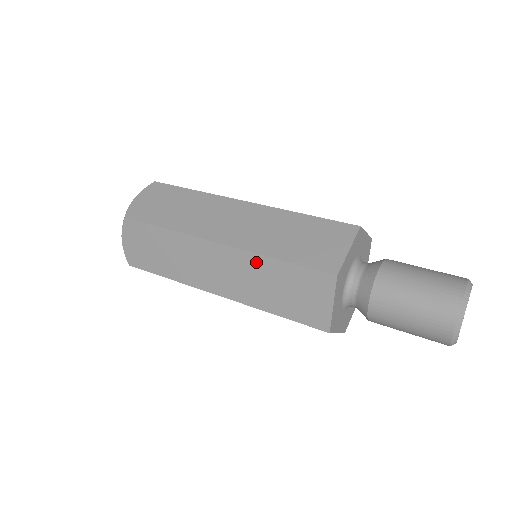
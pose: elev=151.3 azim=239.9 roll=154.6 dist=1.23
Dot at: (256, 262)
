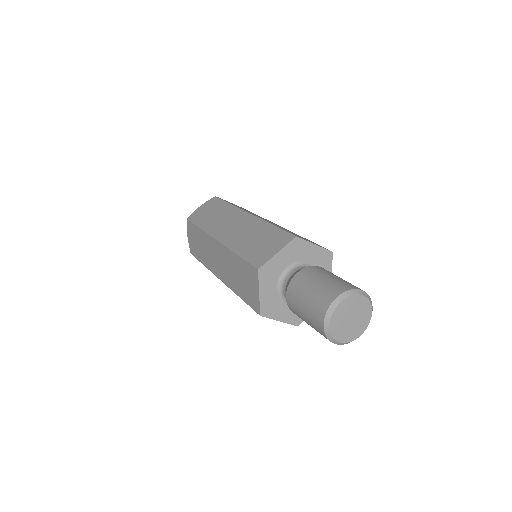
Dot at: (259, 224)
